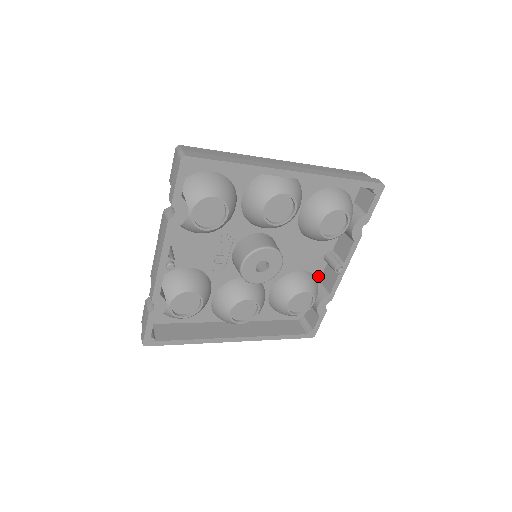
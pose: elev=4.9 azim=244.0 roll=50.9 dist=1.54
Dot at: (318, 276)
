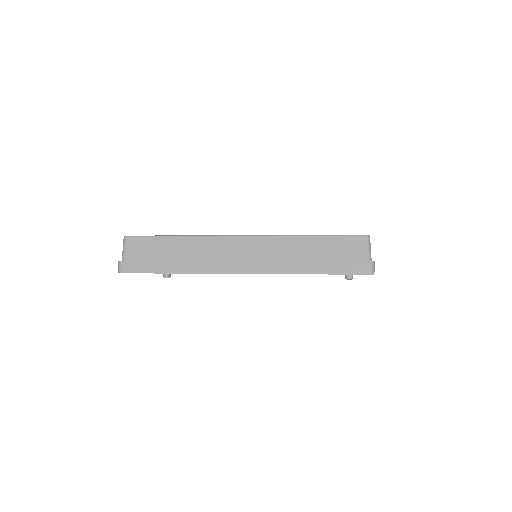
Dot at: occluded
